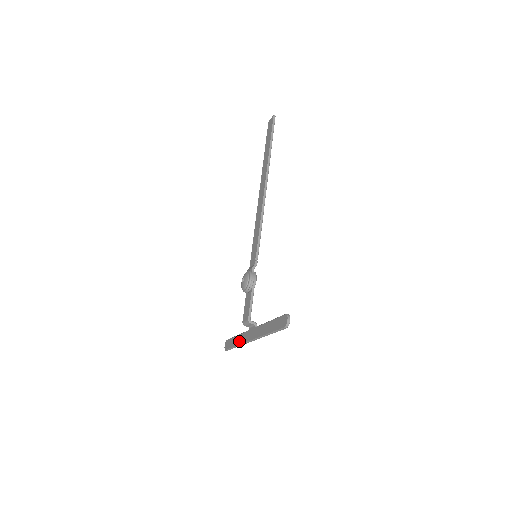
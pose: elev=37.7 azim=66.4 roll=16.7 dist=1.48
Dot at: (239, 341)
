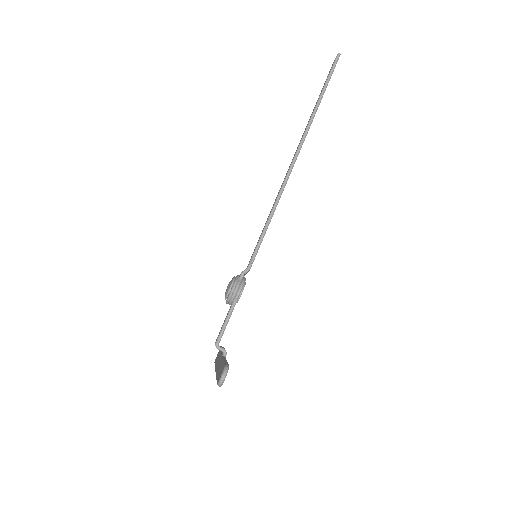
Dot at: (216, 362)
